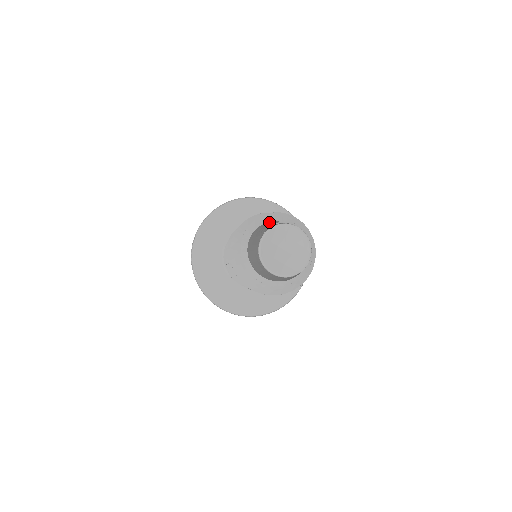
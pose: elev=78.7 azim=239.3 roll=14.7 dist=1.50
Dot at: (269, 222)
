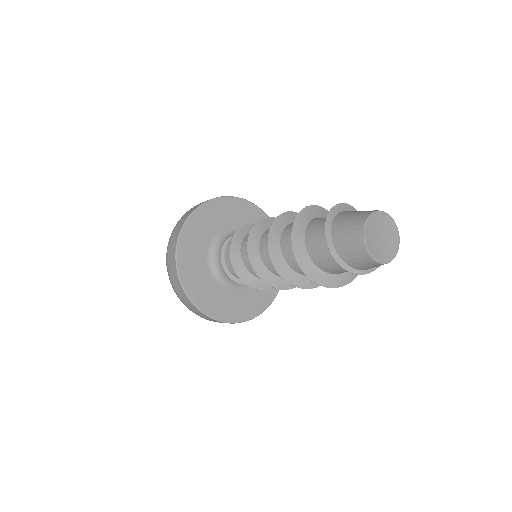
Dot at: (349, 211)
